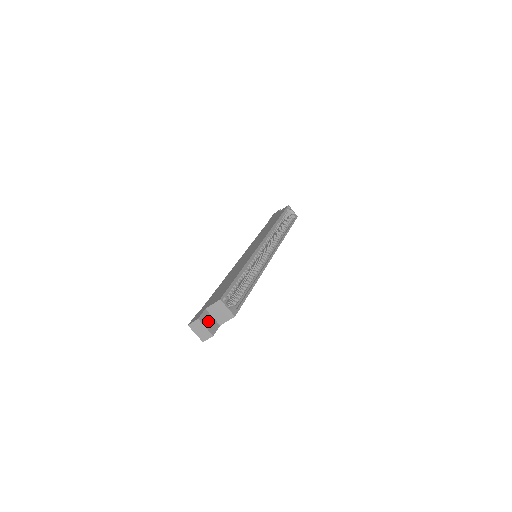
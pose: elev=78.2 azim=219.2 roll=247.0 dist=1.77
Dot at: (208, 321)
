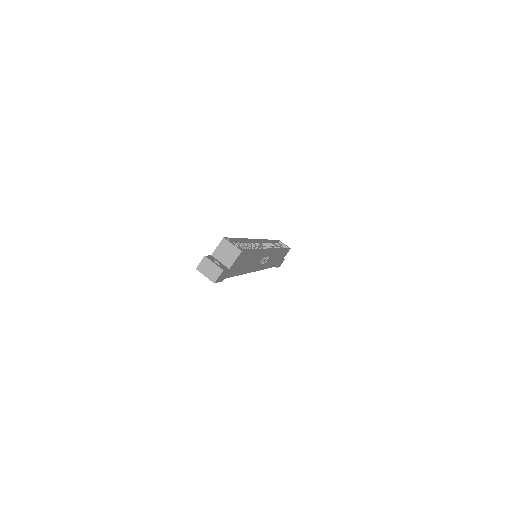
Dot at: occluded
